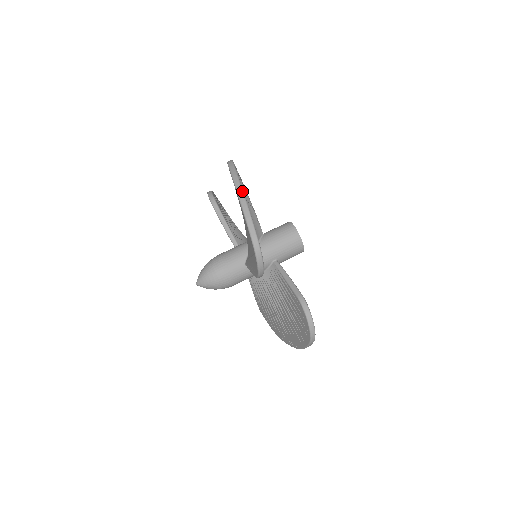
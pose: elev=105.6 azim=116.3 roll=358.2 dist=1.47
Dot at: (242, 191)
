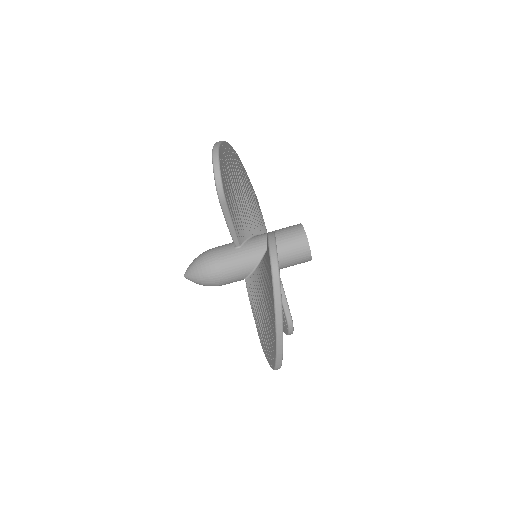
Dot at: (282, 335)
